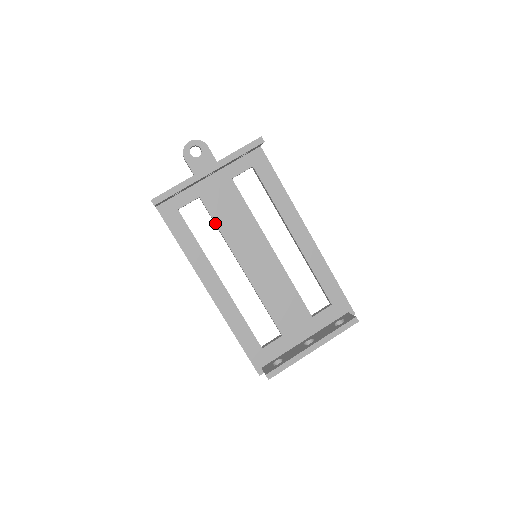
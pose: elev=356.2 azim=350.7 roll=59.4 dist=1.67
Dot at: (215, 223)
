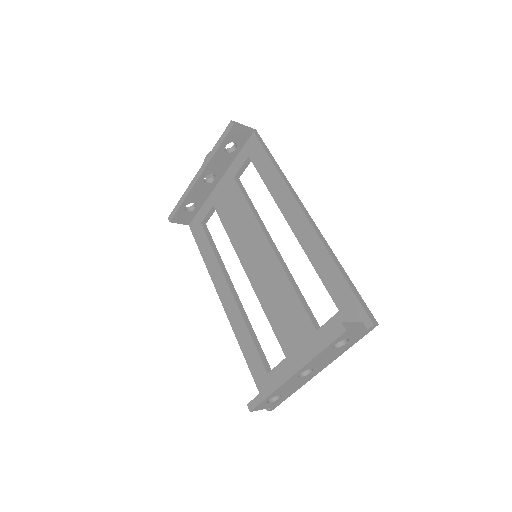
Dot at: (224, 228)
